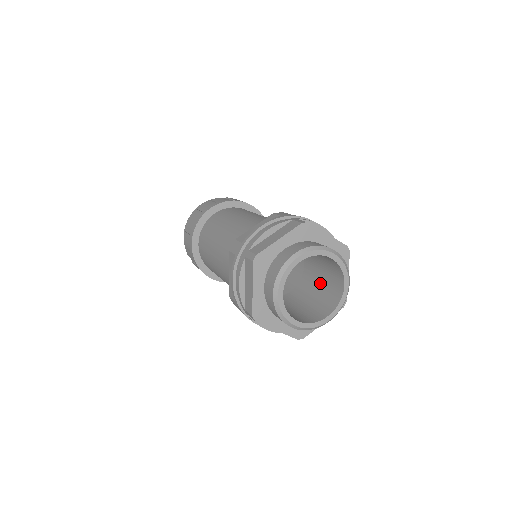
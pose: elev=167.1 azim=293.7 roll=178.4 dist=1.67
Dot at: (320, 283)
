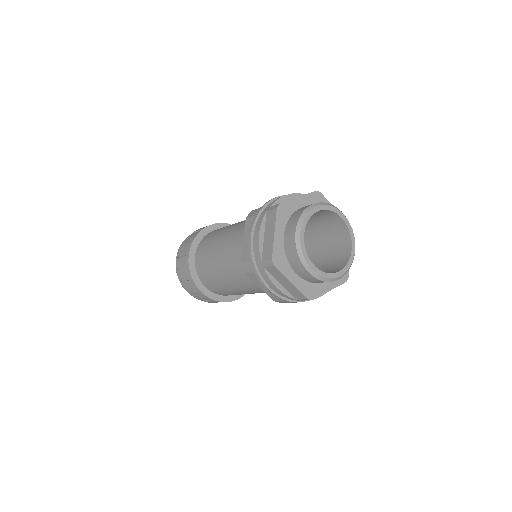
Dot at: (324, 260)
